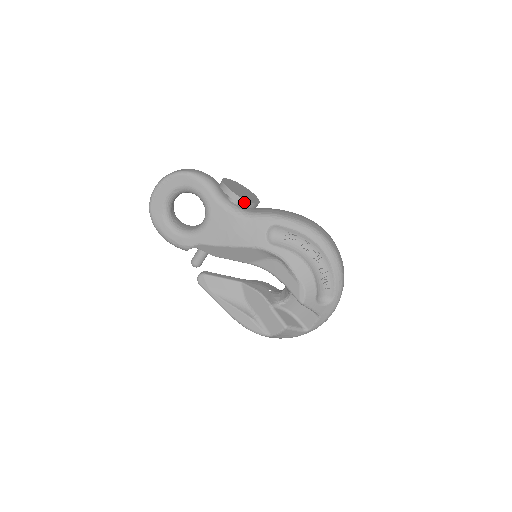
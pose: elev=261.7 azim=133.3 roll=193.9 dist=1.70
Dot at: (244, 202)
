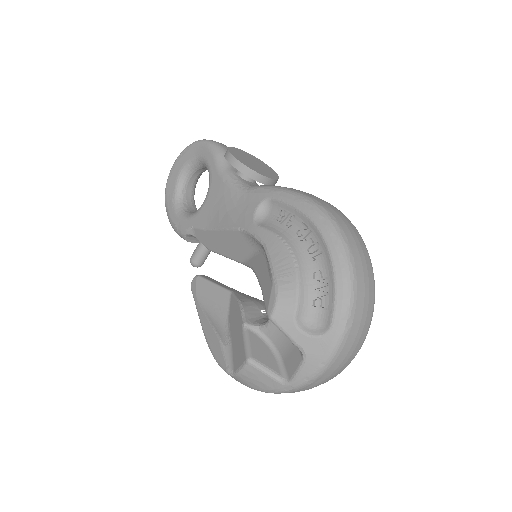
Dot at: (240, 166)
